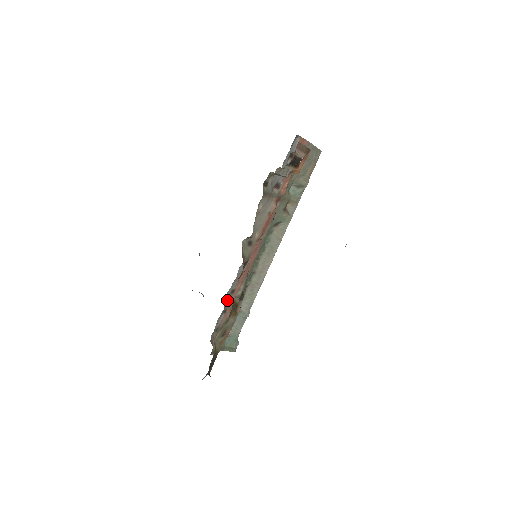
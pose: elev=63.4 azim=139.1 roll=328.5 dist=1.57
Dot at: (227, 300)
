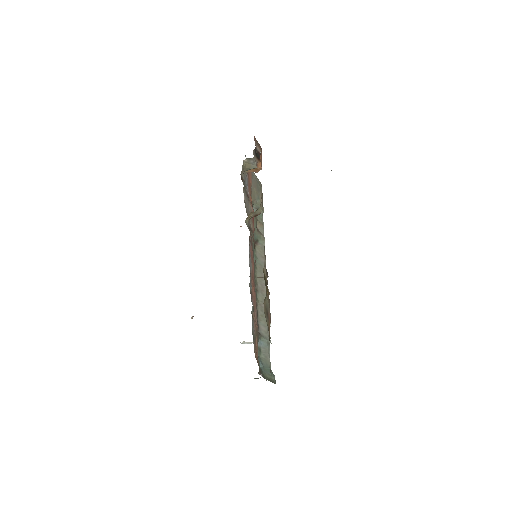
Dot at: (251, 298)
